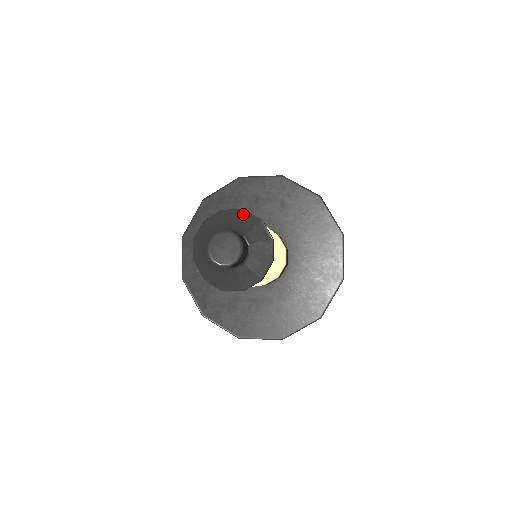
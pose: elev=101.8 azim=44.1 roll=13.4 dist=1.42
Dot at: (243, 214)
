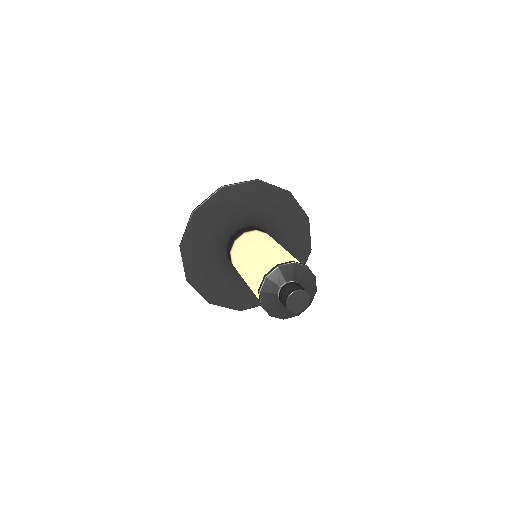
Dot at: (295, 266)
